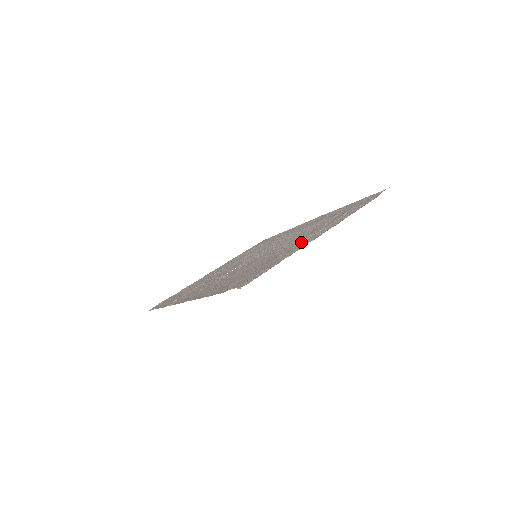
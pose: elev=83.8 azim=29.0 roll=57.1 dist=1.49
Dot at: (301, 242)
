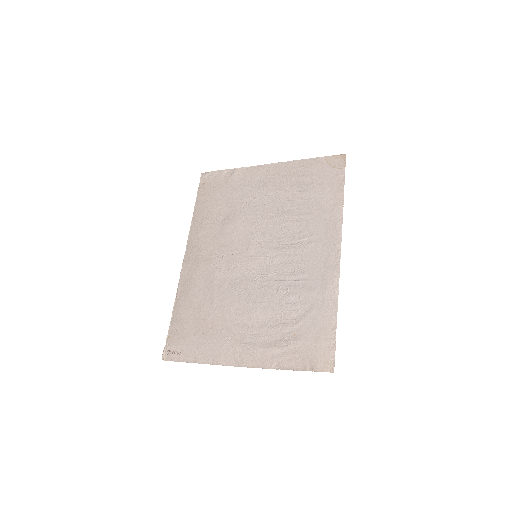
Dot at: (232, 344)
